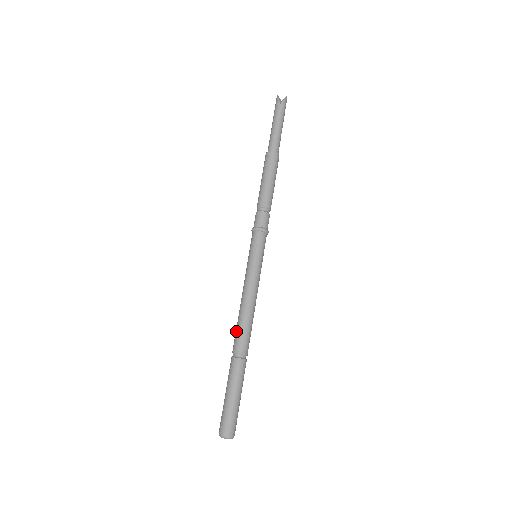
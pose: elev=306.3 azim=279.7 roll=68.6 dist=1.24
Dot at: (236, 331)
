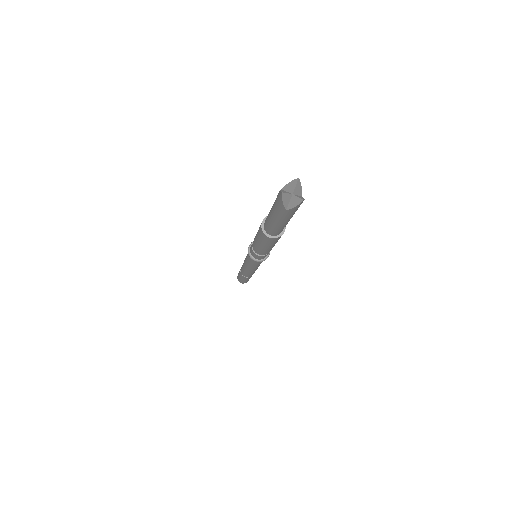
Dot at: (241, 269)
